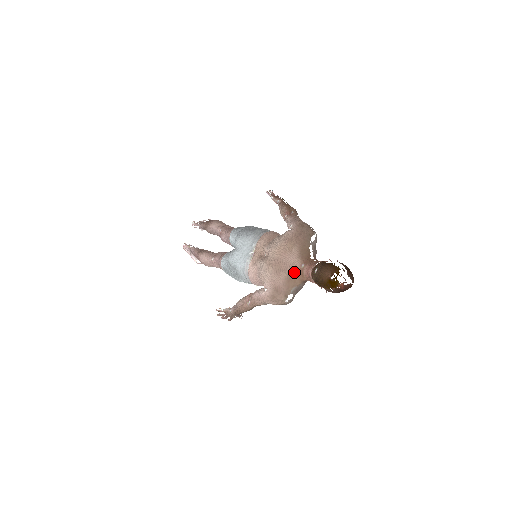
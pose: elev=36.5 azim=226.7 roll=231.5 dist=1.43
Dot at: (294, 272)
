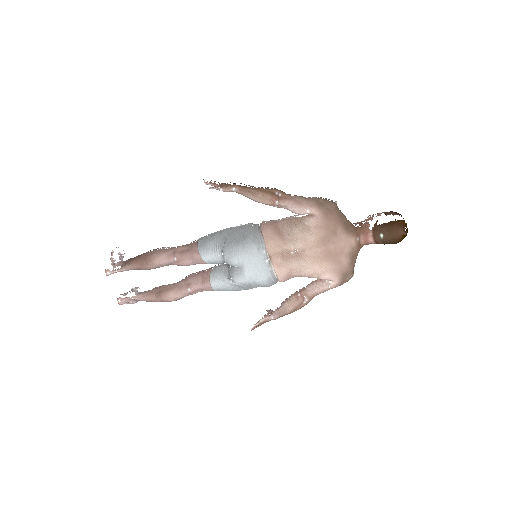
Dot at: (353, 250)
